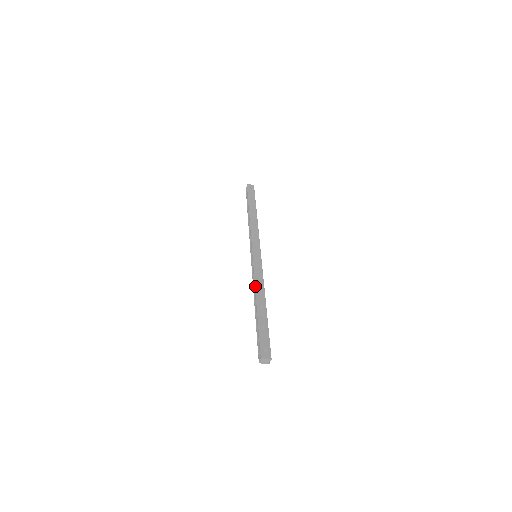
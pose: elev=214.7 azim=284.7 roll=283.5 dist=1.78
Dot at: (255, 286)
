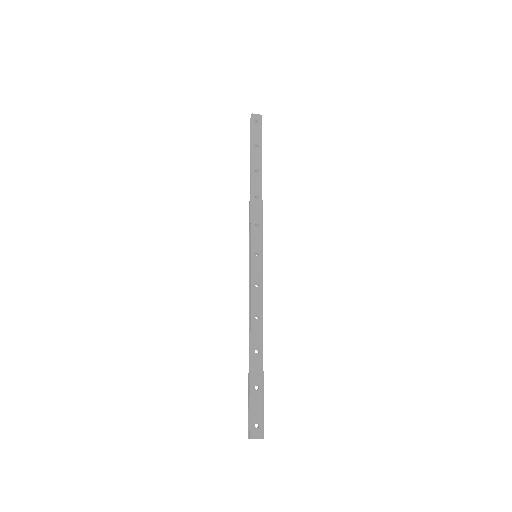
Dot at: (250, 316)
